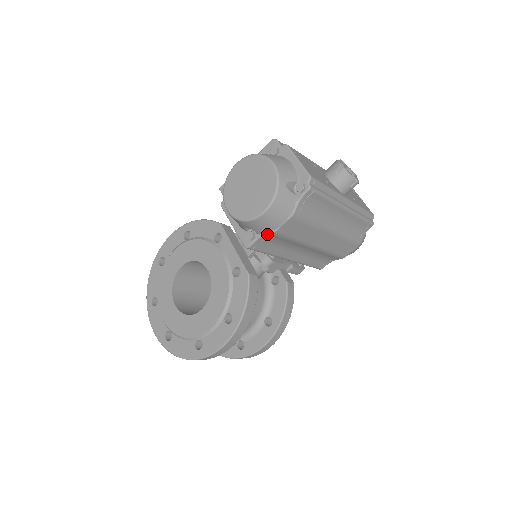
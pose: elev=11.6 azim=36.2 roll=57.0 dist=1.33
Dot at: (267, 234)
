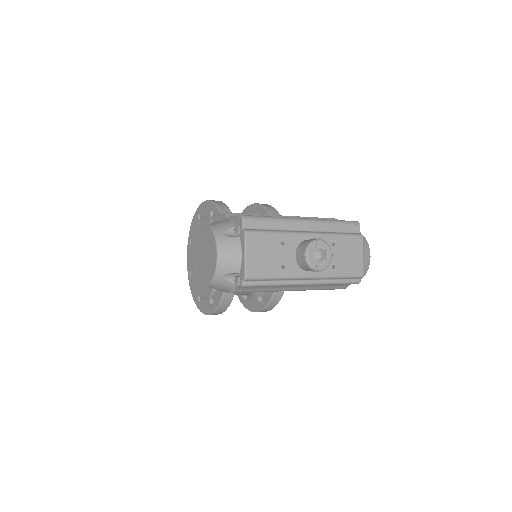
Dot at: occluded
